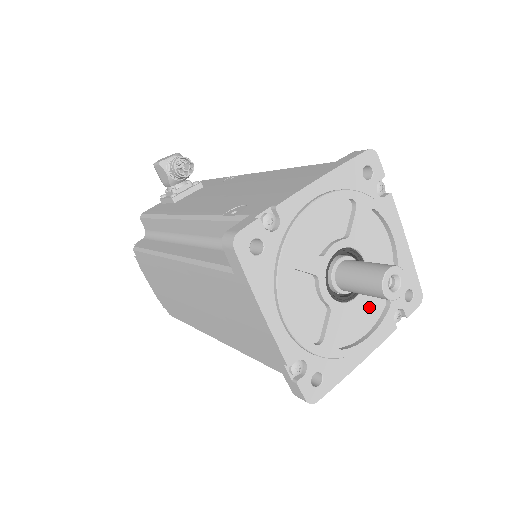
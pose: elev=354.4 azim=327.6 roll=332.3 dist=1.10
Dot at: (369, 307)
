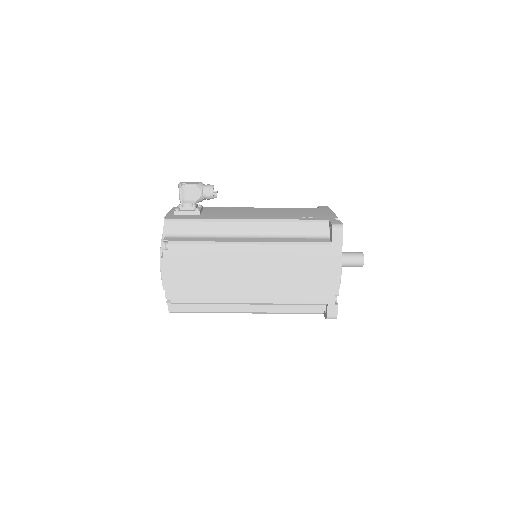
Dot at: occluded
